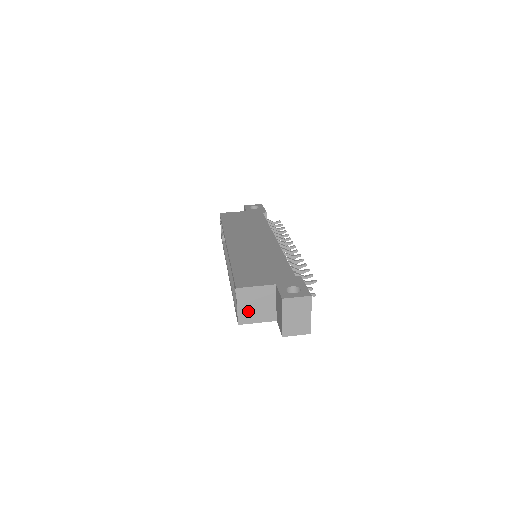
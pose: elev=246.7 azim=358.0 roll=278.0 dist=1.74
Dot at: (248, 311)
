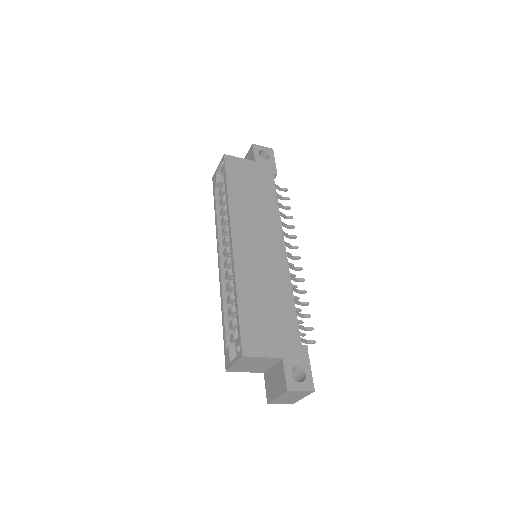
Dot at: (242, 367)
